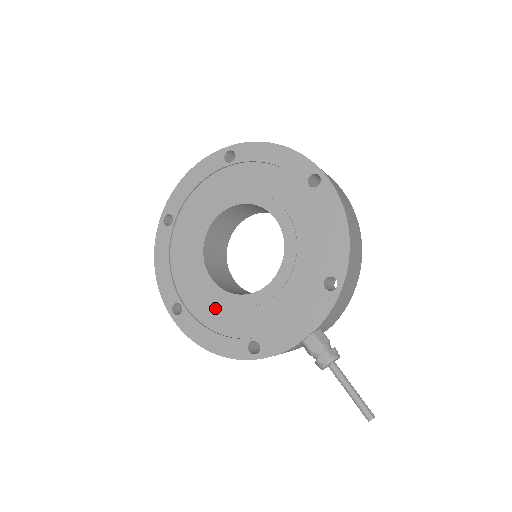
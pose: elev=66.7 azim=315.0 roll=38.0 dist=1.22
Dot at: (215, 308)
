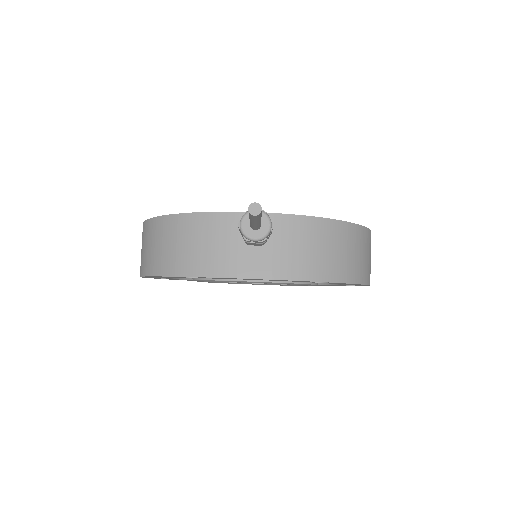
Dot at: occluded
